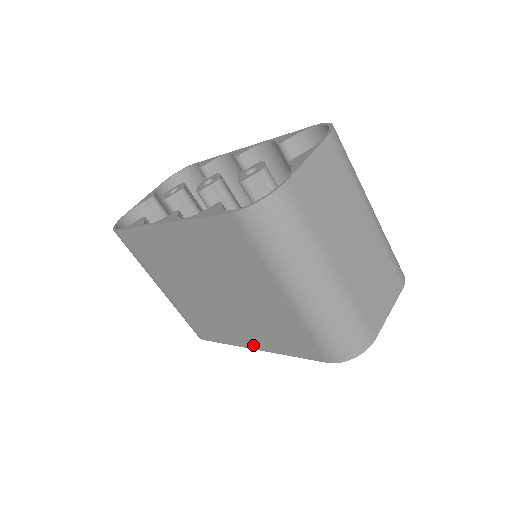
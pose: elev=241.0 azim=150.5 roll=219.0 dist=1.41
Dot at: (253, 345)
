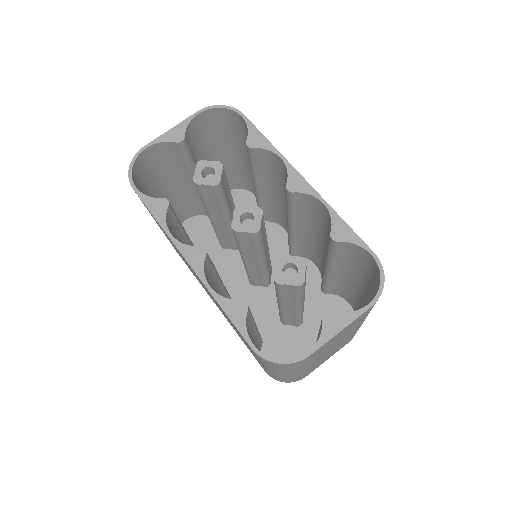
Dot at: occluded
